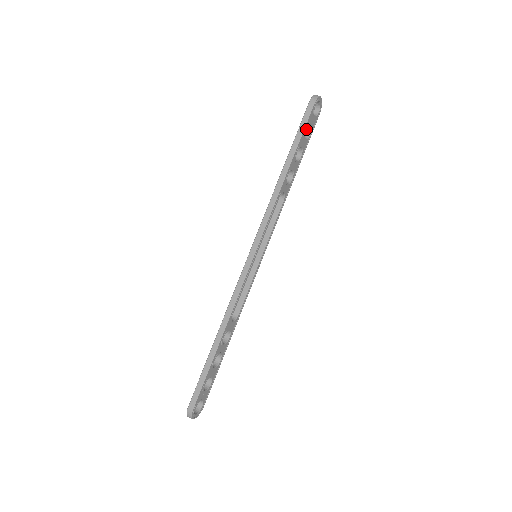
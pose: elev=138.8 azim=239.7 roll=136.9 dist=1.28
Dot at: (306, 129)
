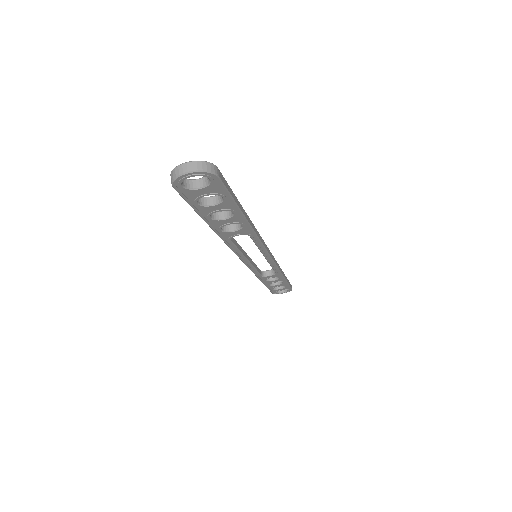
Dot at: occluded
